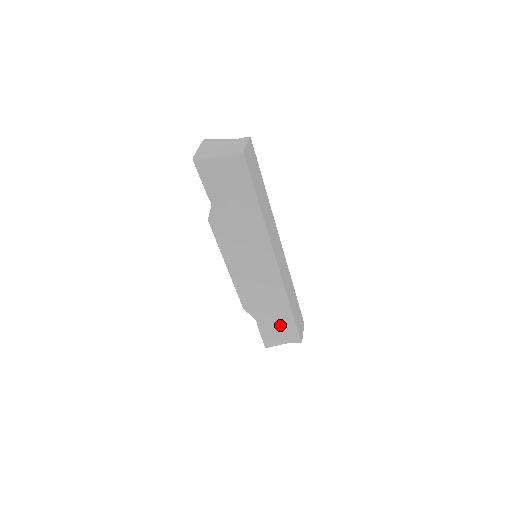
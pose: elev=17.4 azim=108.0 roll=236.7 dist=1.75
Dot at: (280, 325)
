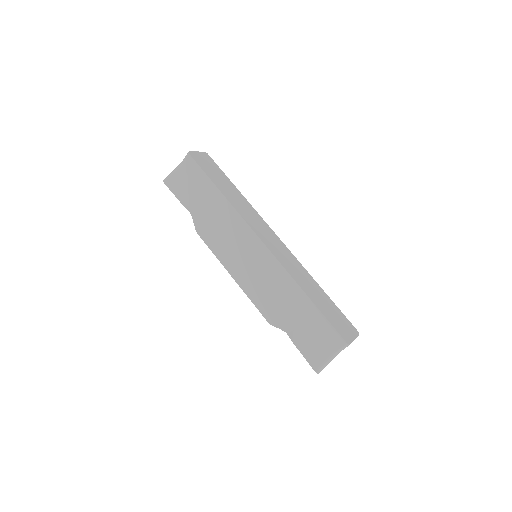
Dot at: (311, 327)
